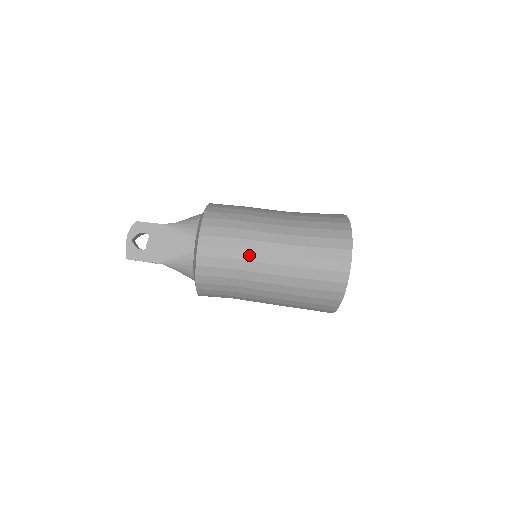
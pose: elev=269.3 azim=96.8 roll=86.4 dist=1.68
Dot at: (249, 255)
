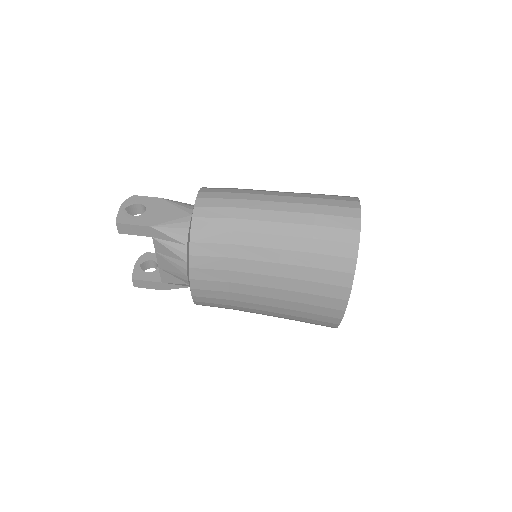
Dot at: (251, 204)
